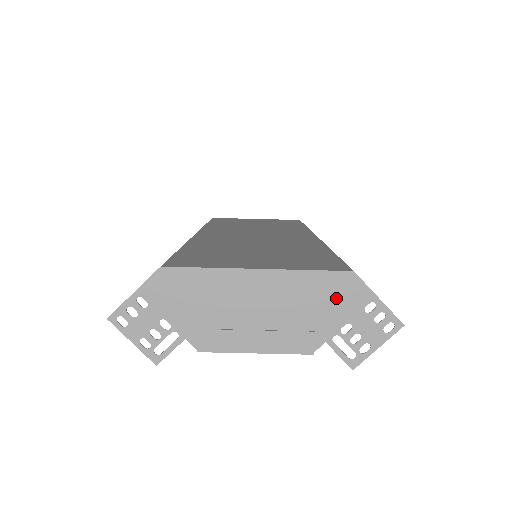
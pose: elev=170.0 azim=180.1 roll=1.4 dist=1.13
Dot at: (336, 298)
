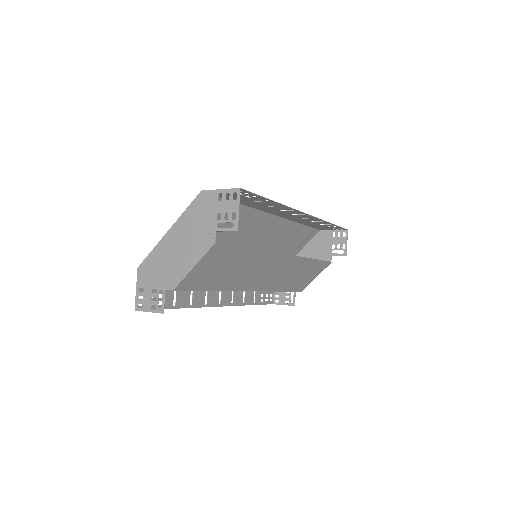
Dot at: (204, 209)
